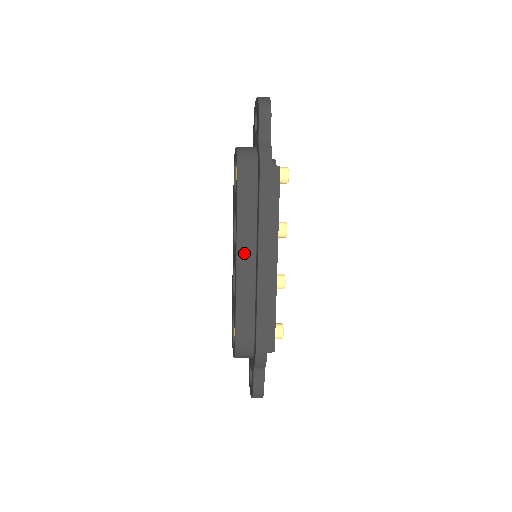
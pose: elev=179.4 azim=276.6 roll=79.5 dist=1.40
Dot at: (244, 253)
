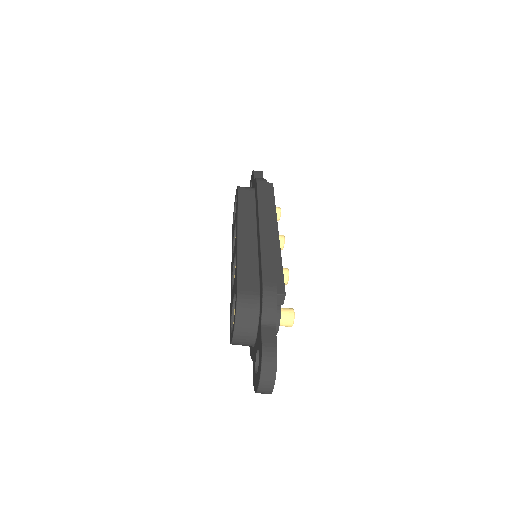
Dot at: (245, 228)
